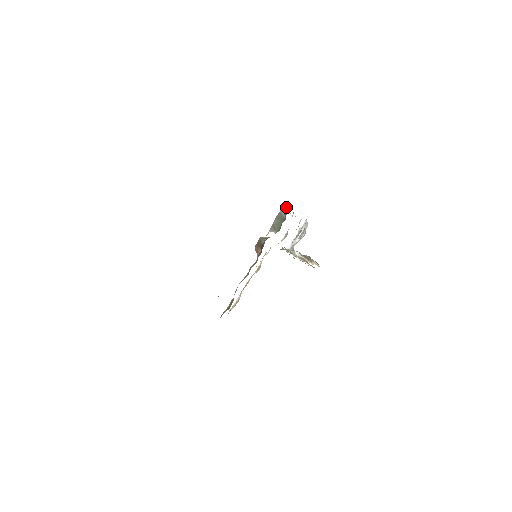
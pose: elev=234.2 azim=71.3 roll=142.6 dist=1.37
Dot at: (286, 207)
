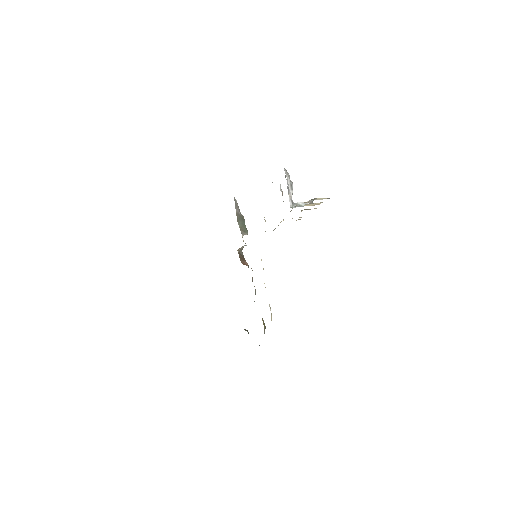
Dot at: (237, 205)
